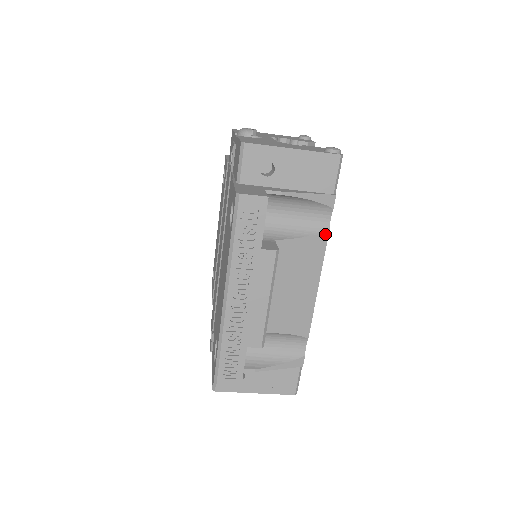
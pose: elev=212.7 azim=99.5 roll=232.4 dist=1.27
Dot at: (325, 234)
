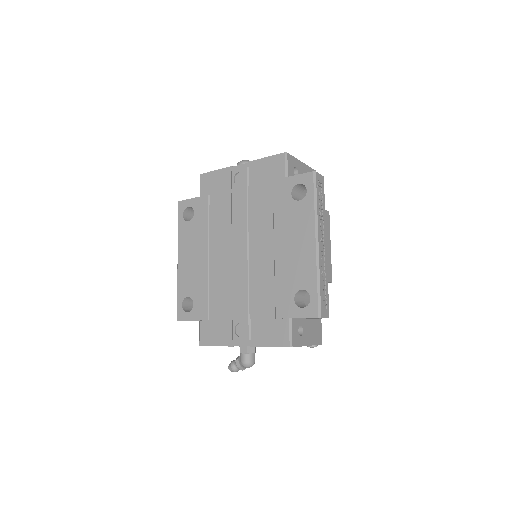
Dot at: occluded
